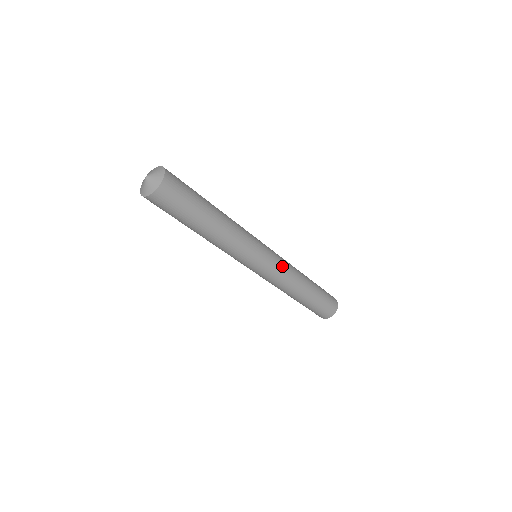
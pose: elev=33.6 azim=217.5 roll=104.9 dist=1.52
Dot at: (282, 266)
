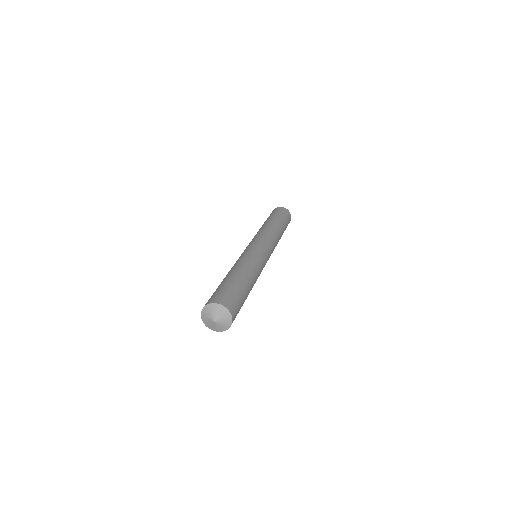
Dot at: (273, 248)
